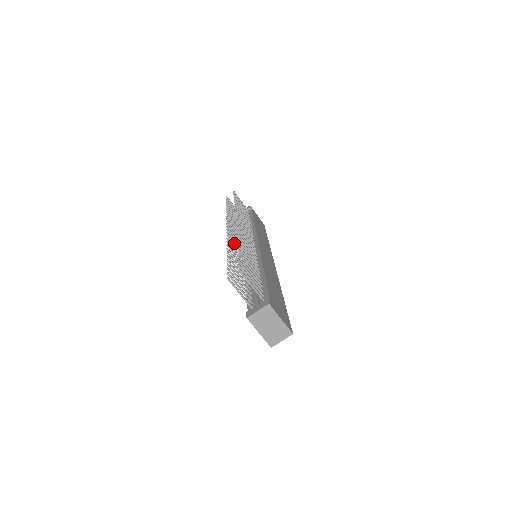
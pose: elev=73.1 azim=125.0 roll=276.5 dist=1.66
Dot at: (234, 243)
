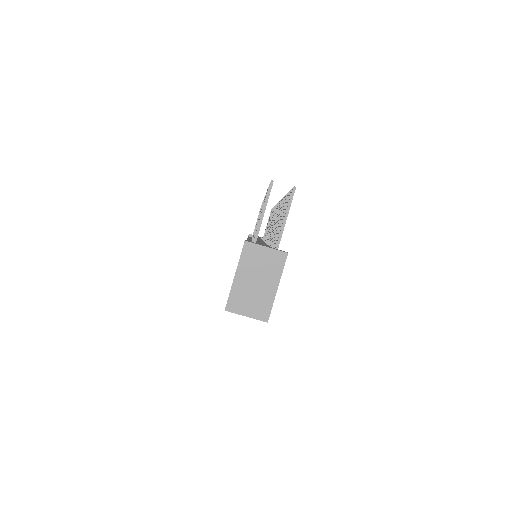
Dot at: occluded
